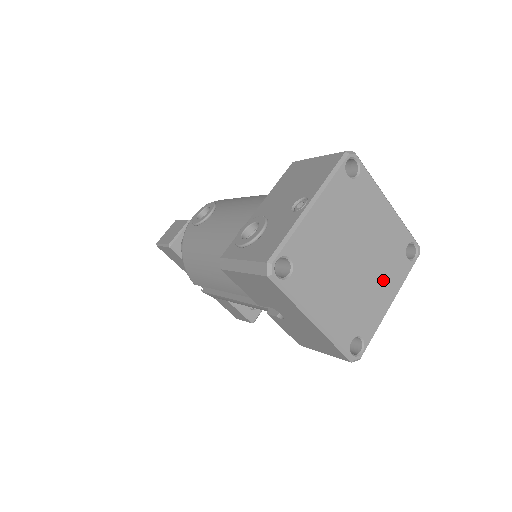
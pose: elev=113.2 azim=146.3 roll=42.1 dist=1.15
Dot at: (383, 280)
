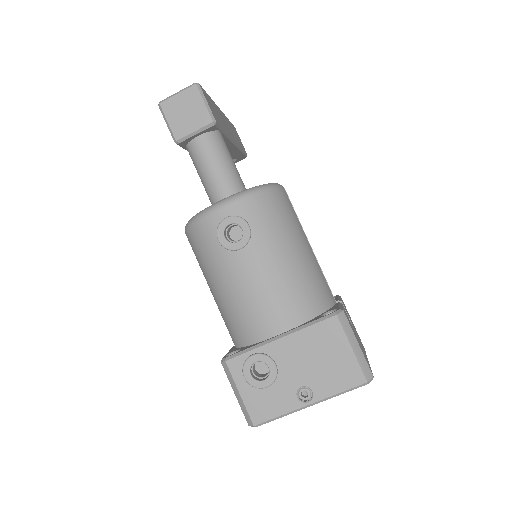
Dot at: occluded
